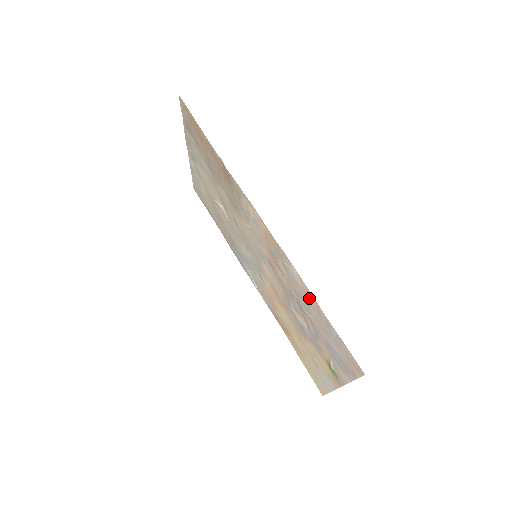
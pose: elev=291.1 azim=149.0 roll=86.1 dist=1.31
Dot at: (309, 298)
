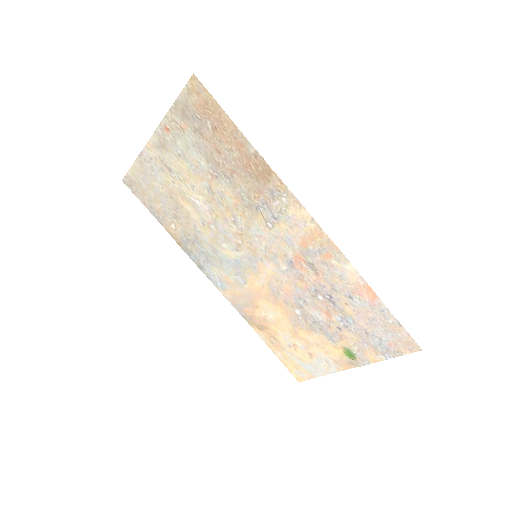
Dot at: (362, 292)
